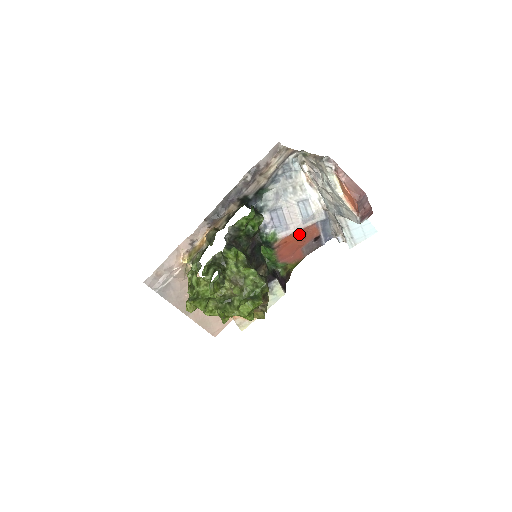
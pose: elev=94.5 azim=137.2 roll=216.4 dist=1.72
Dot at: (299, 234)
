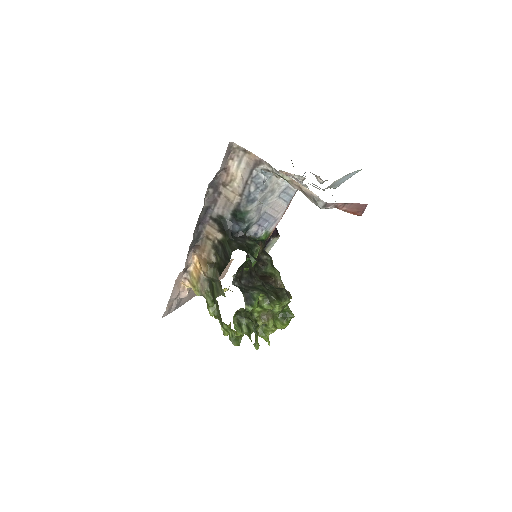
Dot at: occluded
